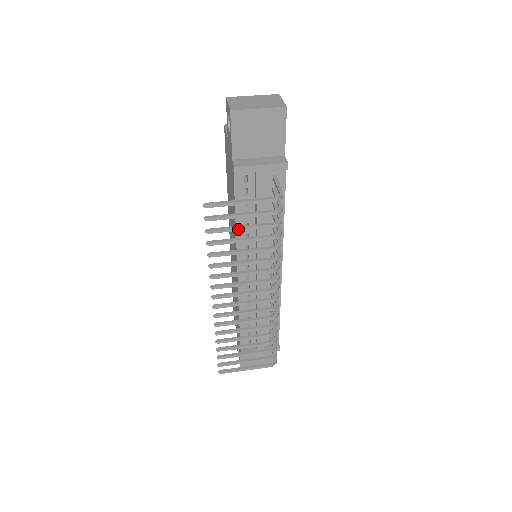
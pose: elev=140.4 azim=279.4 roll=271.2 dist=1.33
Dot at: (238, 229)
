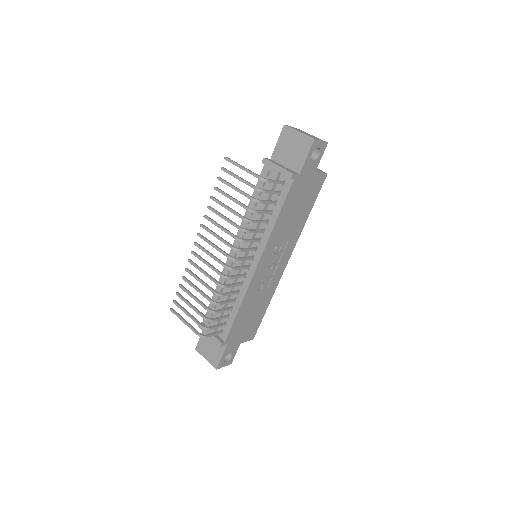
Dot at: (233, 187)
